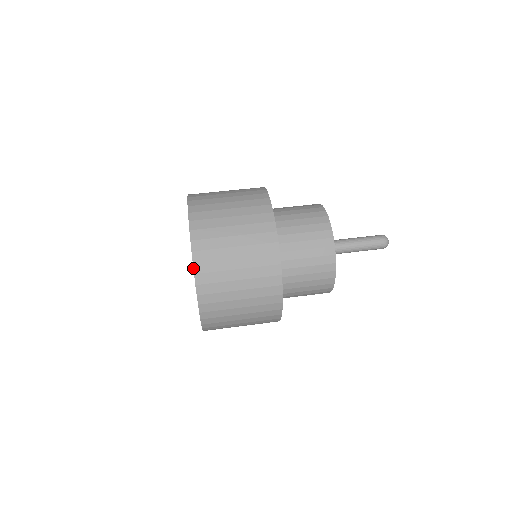
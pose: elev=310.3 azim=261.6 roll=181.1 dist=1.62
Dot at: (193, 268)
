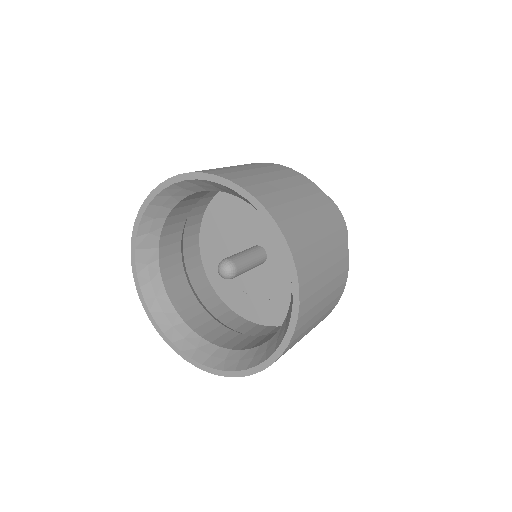
Dot at: (280, 230)
